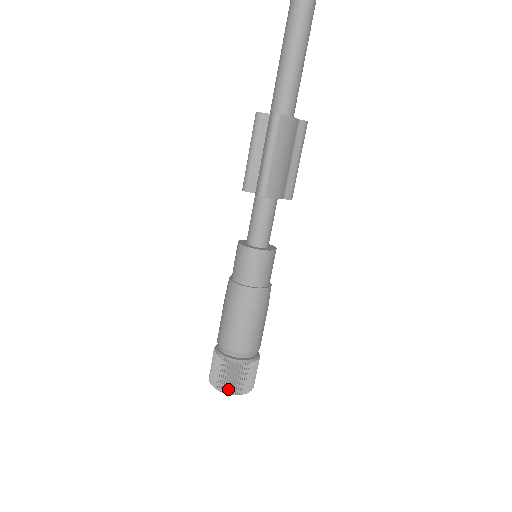
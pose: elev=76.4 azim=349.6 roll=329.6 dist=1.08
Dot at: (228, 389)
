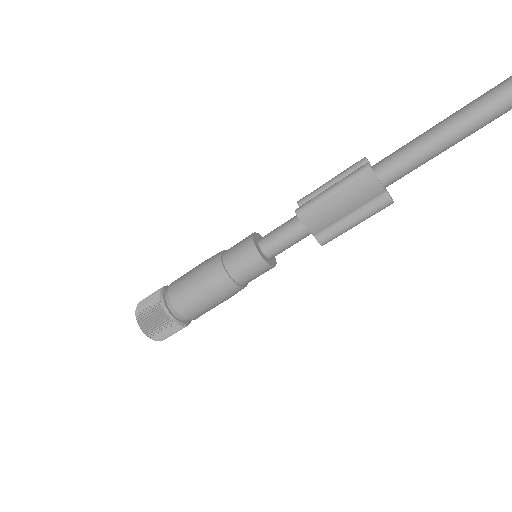
Dot at: (140, 317)
